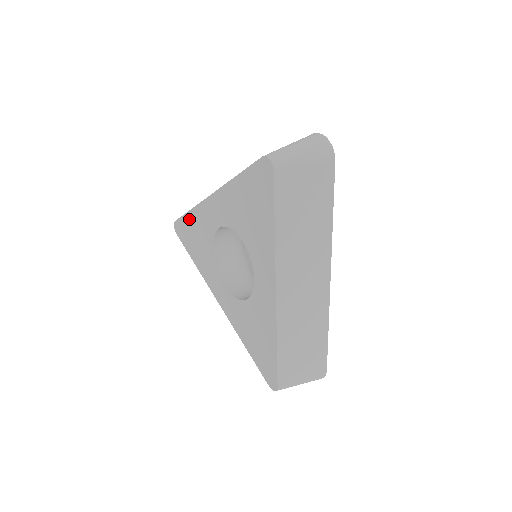
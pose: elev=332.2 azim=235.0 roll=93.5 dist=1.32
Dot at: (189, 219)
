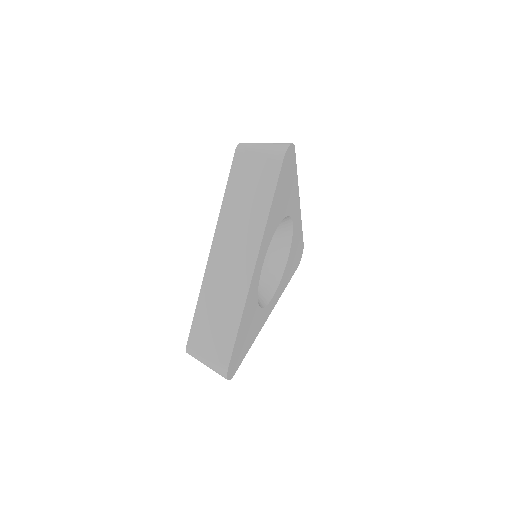
Dot at: occluded
